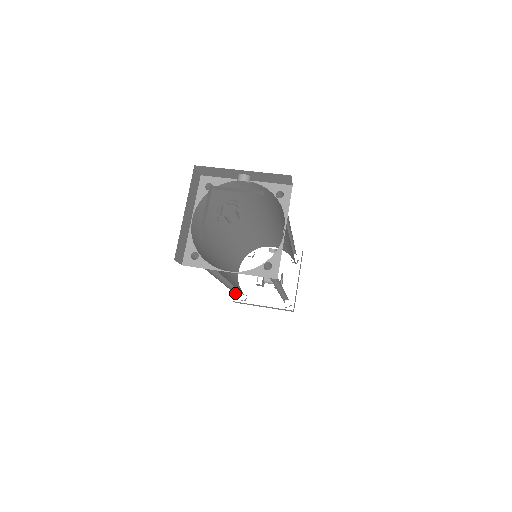
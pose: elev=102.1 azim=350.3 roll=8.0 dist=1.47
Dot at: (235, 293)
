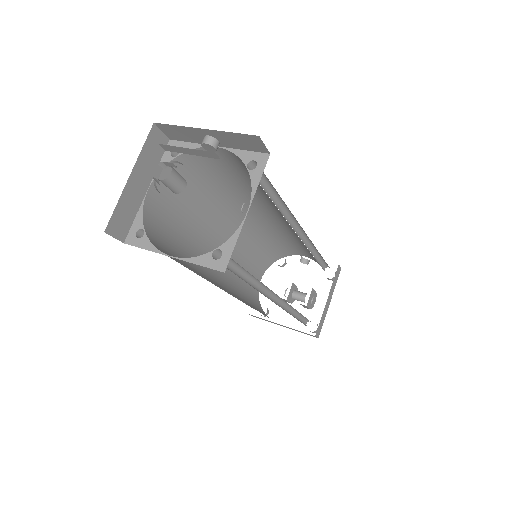
Dot at: occluded
